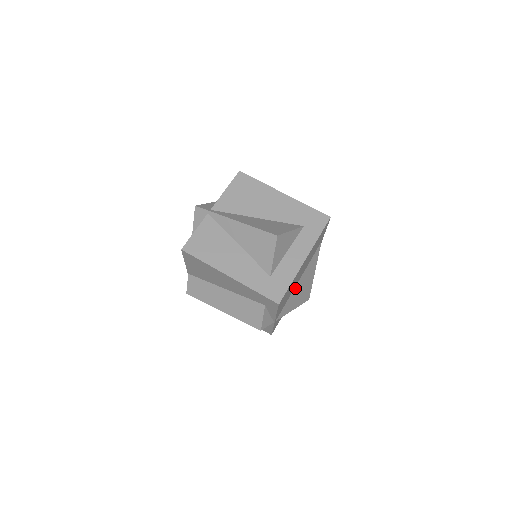
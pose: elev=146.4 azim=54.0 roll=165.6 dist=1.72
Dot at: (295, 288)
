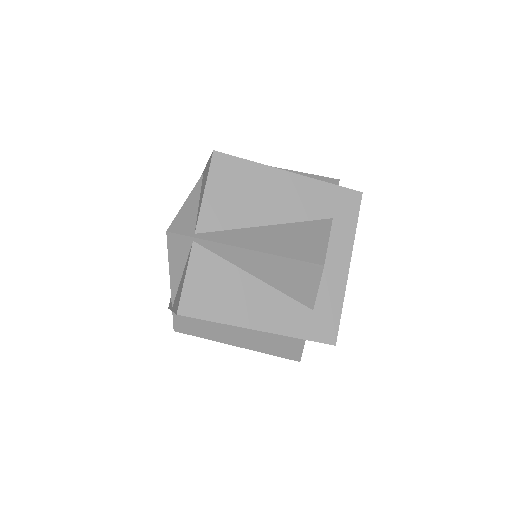
Dot at: occluded
